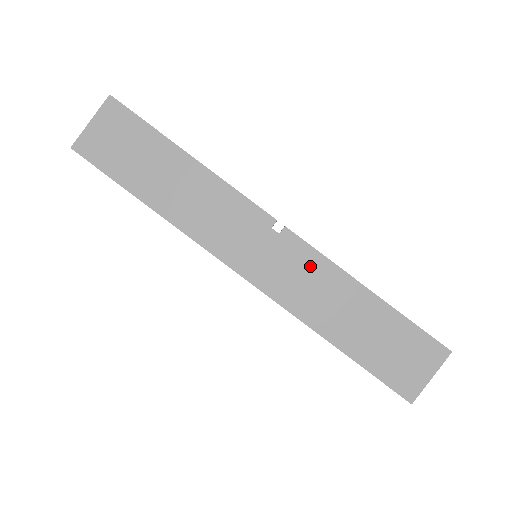
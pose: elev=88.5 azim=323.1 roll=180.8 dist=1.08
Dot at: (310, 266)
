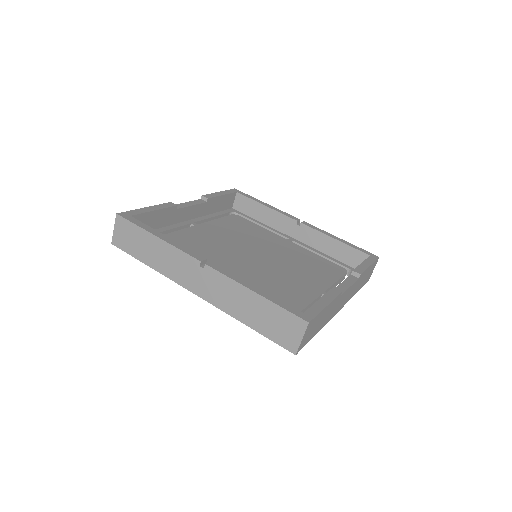
Dot at: (223, 284)
